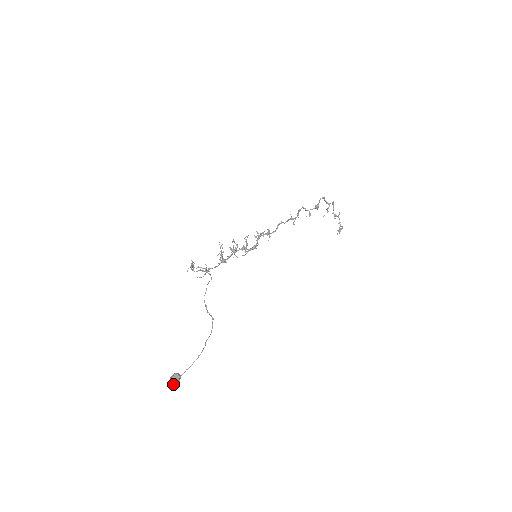
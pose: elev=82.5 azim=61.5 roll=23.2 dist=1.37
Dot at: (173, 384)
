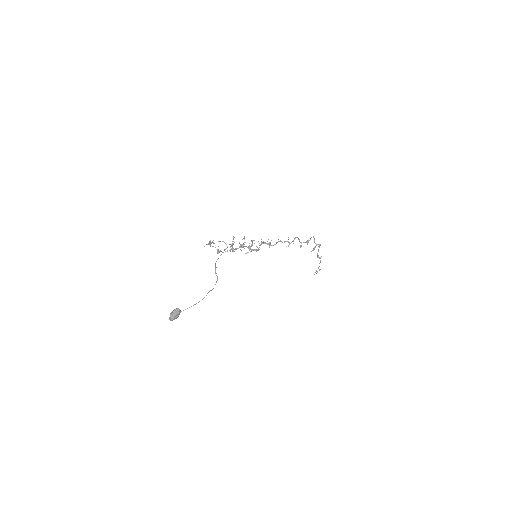
Dot at: (174, 315)
